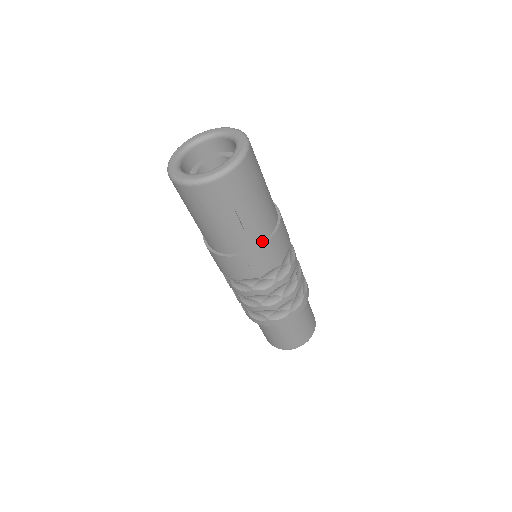
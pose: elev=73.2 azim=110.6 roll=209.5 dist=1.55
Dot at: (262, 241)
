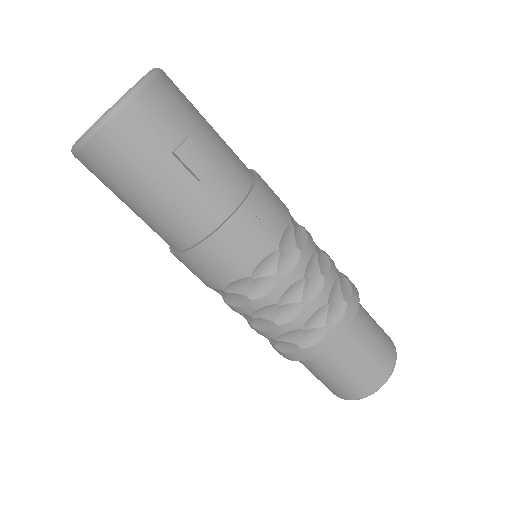
Dot at: (247, 188)
